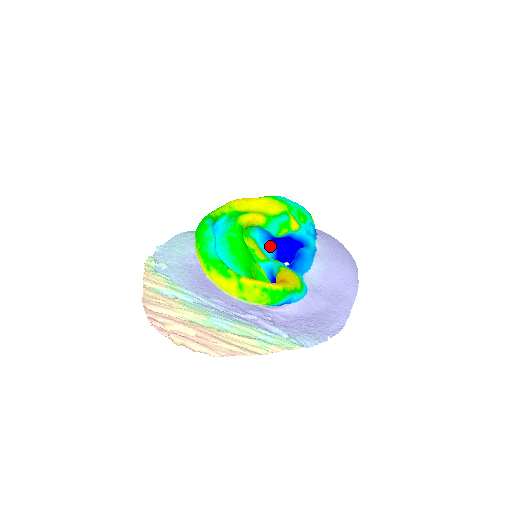
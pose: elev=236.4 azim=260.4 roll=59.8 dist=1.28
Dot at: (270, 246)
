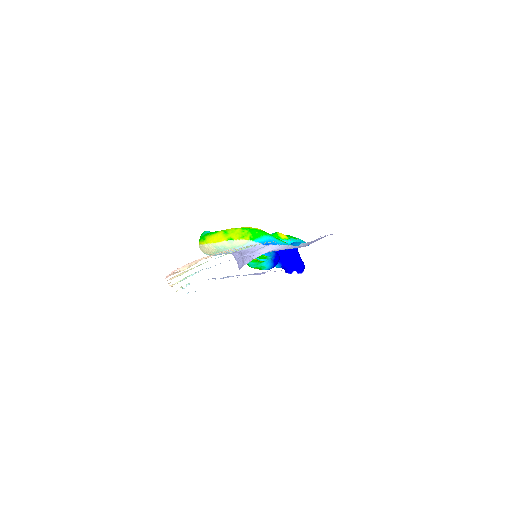
Dot at: occluded
